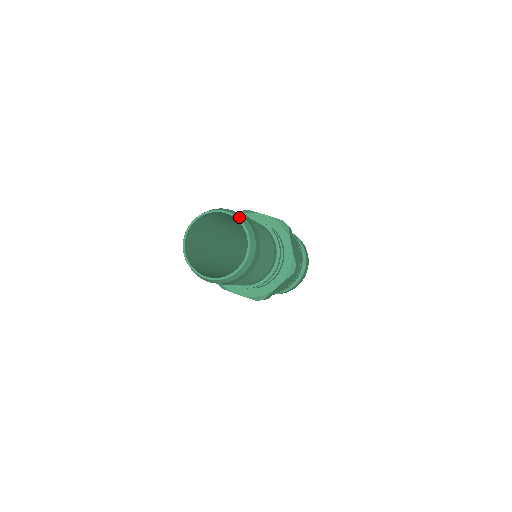
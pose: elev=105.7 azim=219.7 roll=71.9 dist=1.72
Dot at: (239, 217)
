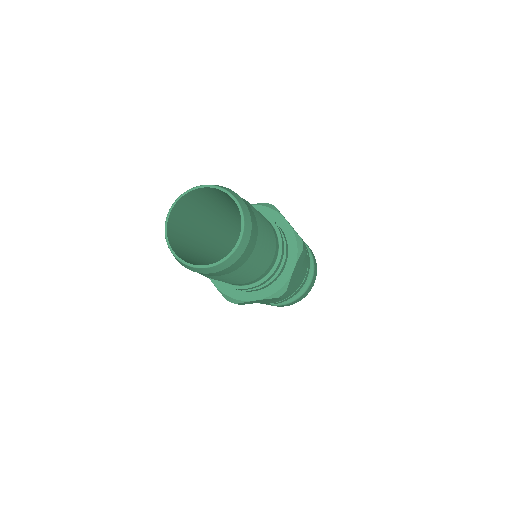
Dot at: (215, 185)
